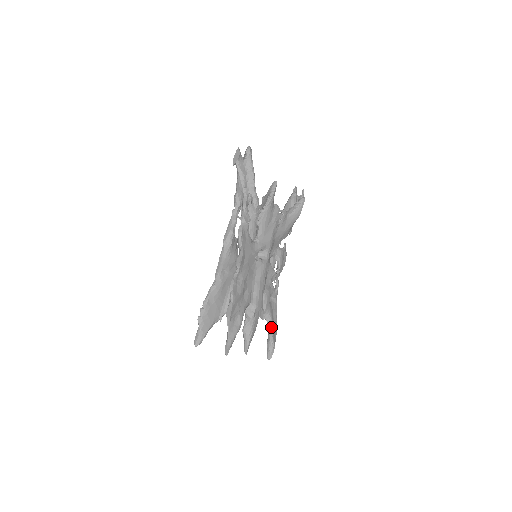
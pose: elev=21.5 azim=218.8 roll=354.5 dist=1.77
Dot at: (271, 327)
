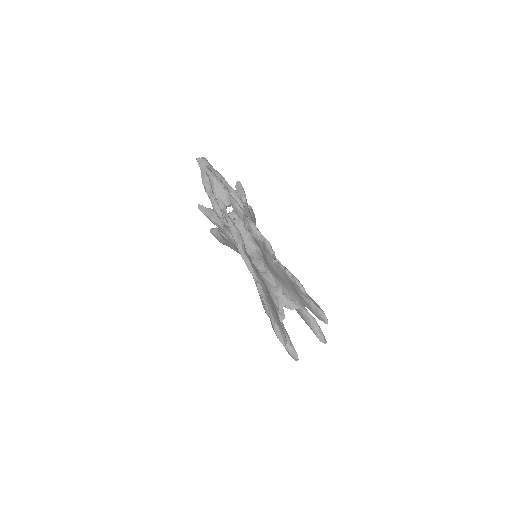
Dot at: occluded
